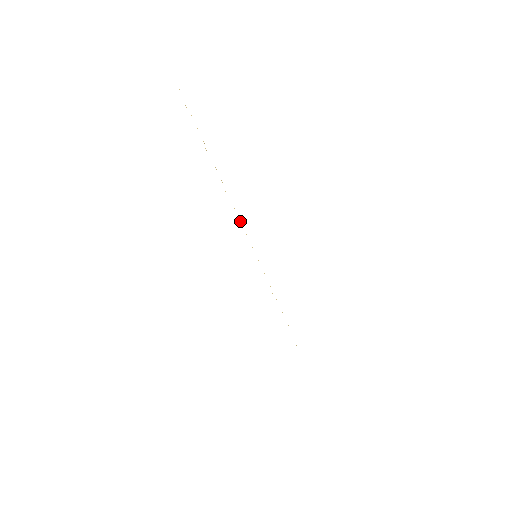
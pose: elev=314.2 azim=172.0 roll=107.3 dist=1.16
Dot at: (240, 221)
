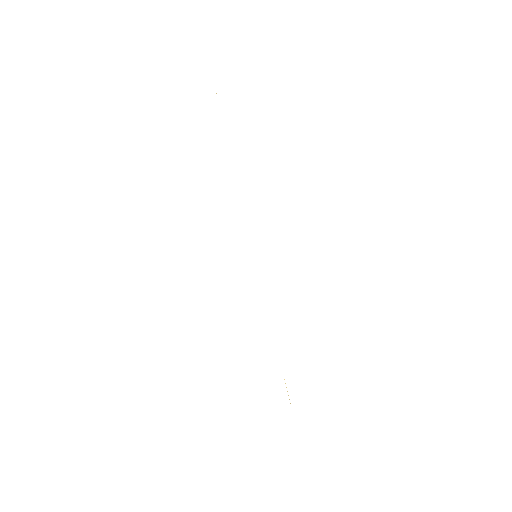
Dot at: occluded
